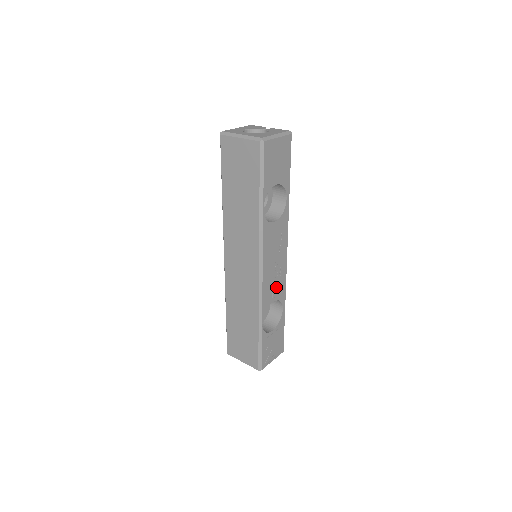
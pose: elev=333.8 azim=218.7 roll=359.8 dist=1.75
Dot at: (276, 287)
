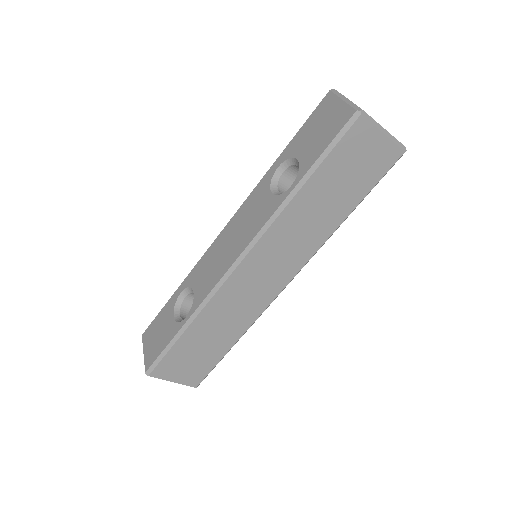
Dot at: occluded
